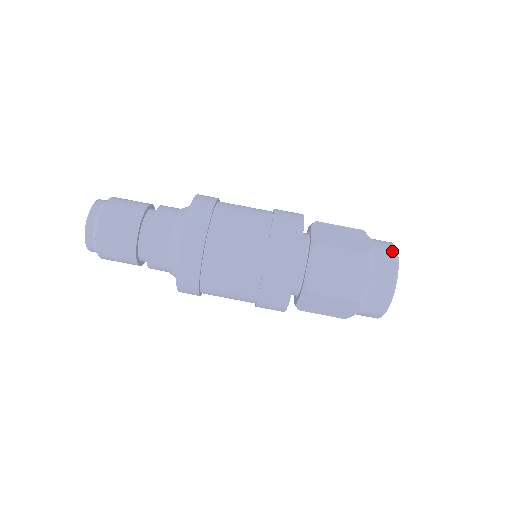
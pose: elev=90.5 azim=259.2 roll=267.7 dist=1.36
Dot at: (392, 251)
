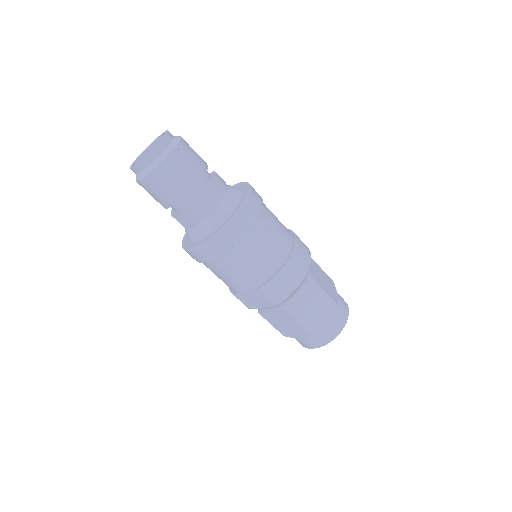
Dot at: (333, 336)
